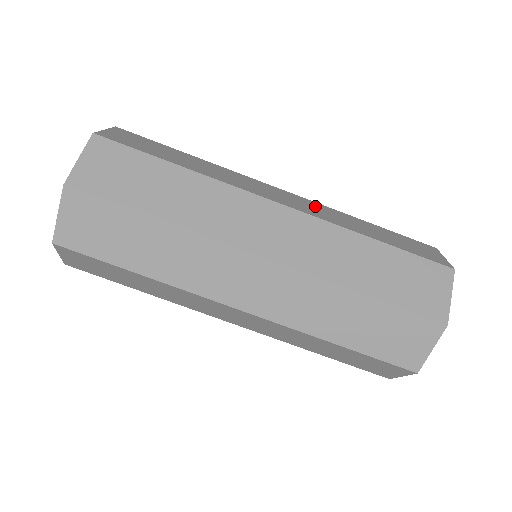
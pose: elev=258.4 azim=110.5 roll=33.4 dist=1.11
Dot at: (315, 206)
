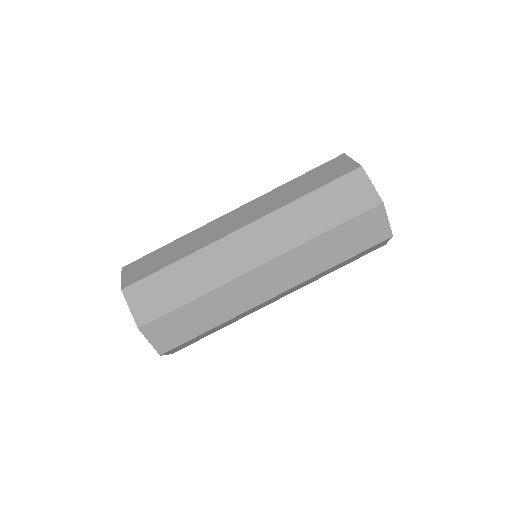
Dot at: (259, 203)
